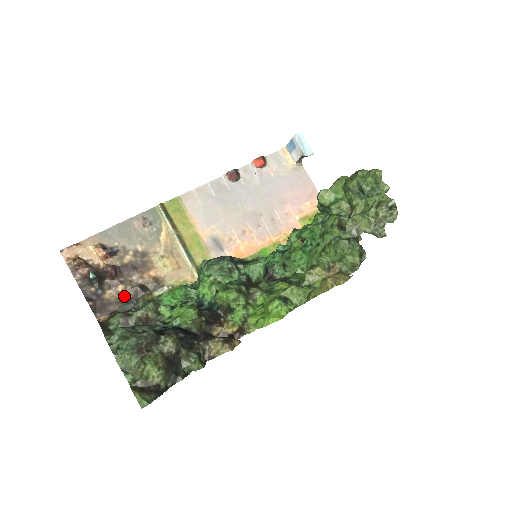
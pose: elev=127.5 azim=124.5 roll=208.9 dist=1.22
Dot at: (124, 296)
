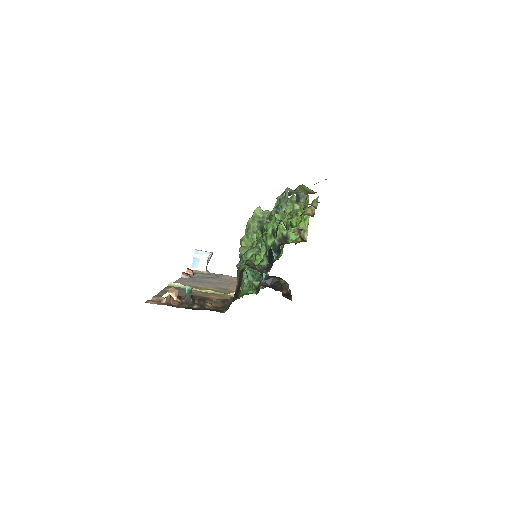
Dot at: (217, 307)
